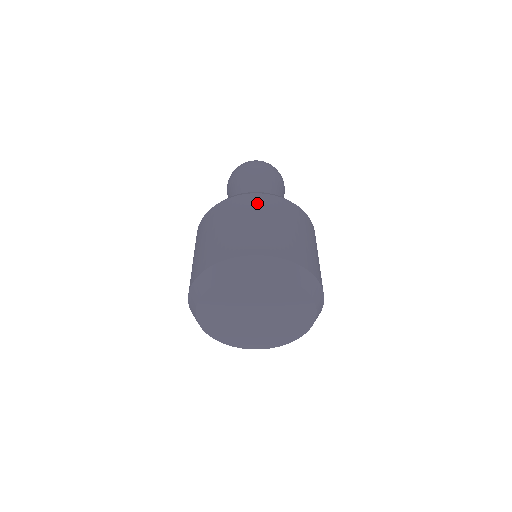
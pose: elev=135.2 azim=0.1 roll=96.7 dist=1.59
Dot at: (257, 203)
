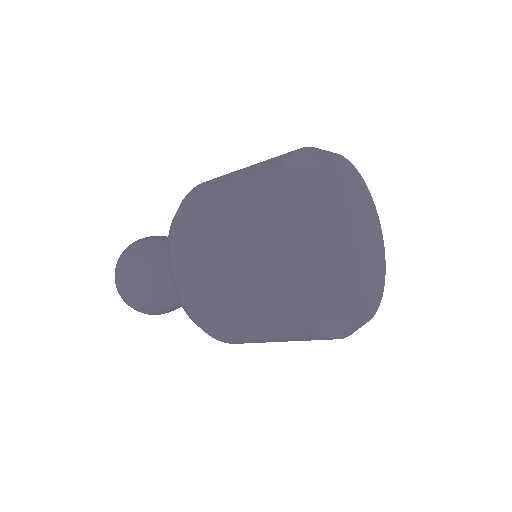
Dot at: occluded
